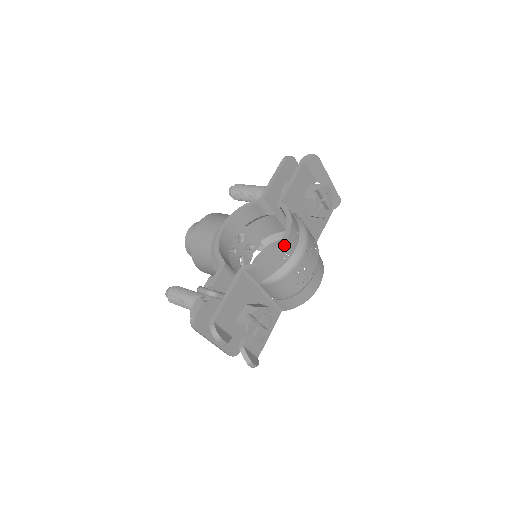
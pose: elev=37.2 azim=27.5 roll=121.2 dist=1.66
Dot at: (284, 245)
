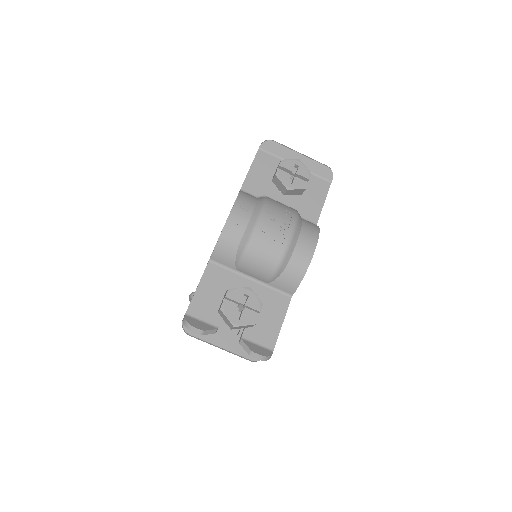
Dot at: (230, 218)
